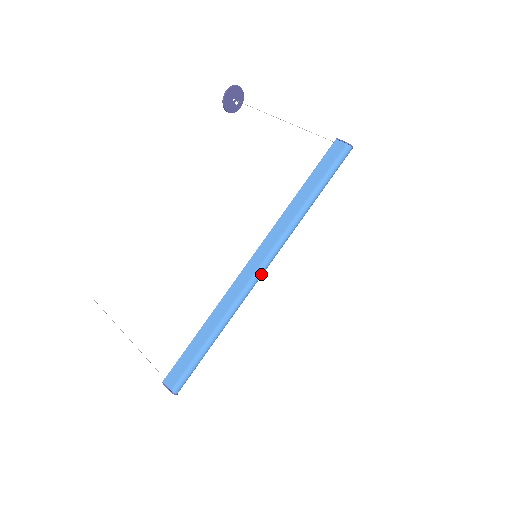
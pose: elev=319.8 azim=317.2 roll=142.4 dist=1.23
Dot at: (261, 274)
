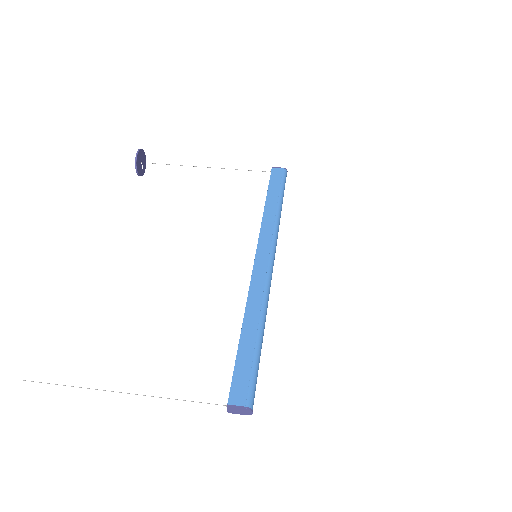
Dot at: occluded
